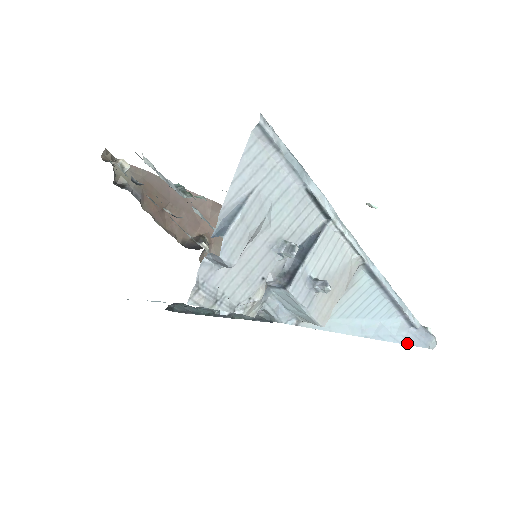
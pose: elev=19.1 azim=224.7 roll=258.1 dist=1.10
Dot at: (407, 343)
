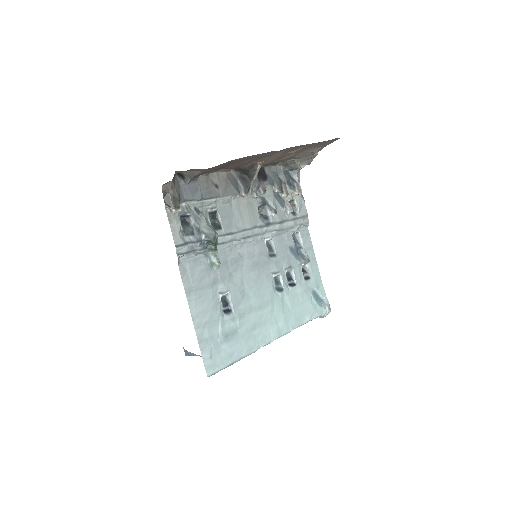
Dot at: occluded
